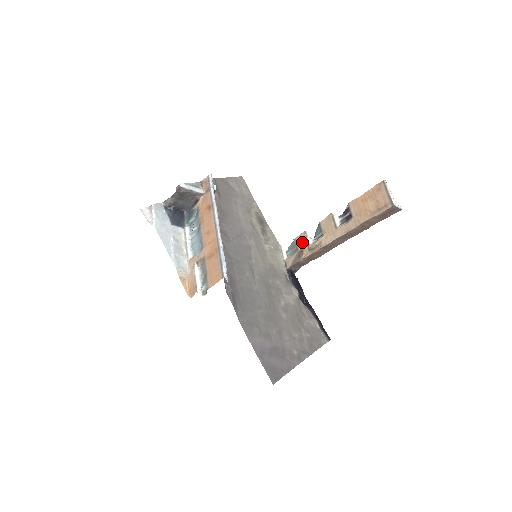
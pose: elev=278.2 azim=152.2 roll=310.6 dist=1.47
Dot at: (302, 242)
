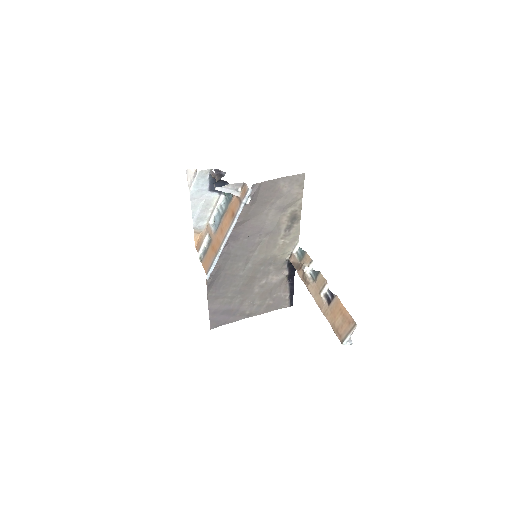
Dot at: (303, 265)
